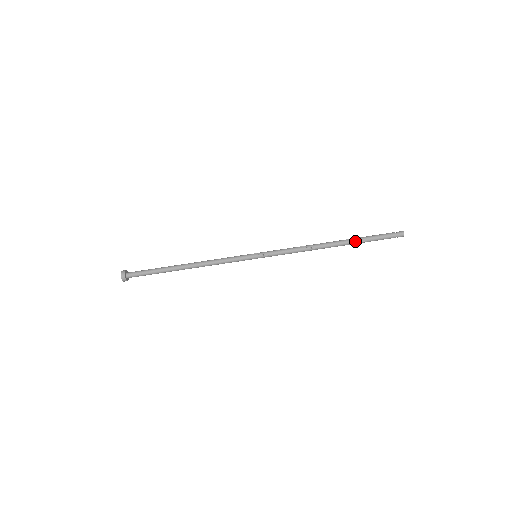
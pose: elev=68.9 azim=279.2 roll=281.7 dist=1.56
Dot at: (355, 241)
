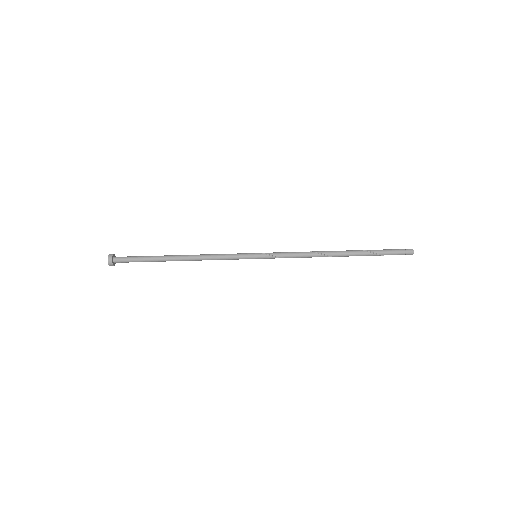
Dot at: (362, 251)
